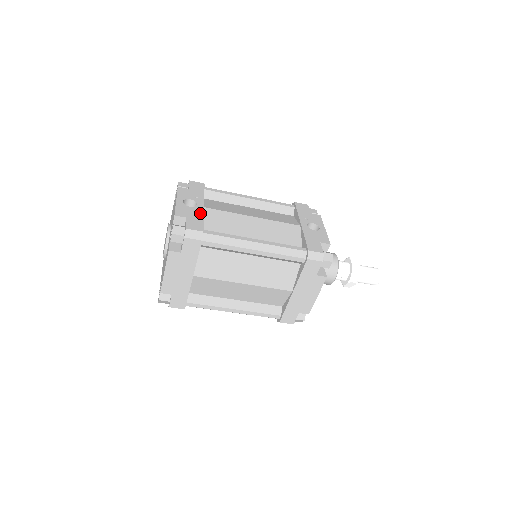
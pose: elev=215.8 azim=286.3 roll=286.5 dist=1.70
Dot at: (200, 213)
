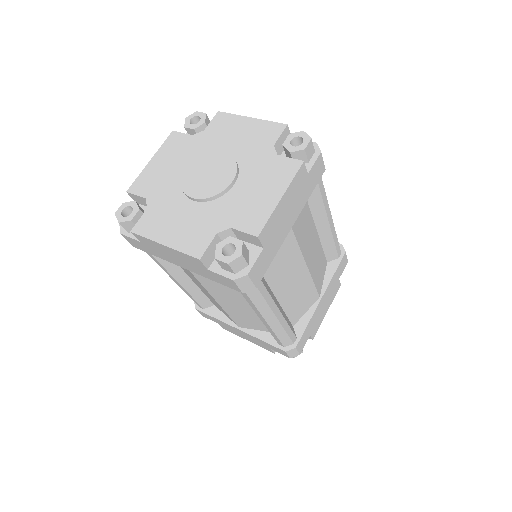
Dot at: occluded
